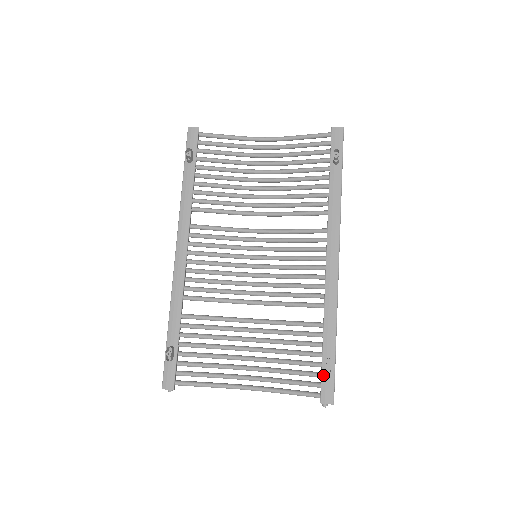
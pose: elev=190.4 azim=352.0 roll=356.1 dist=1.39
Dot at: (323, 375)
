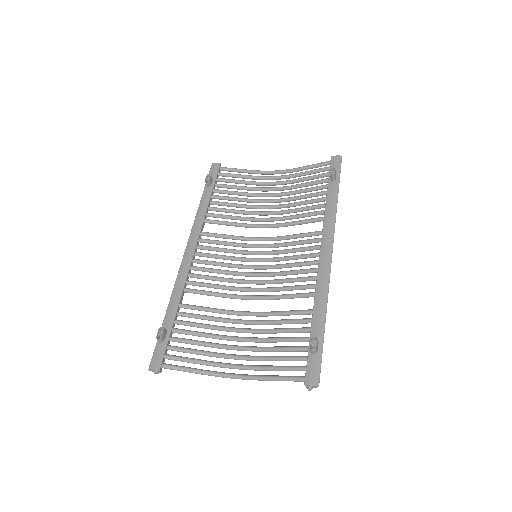
Dot at: (309, 356)
